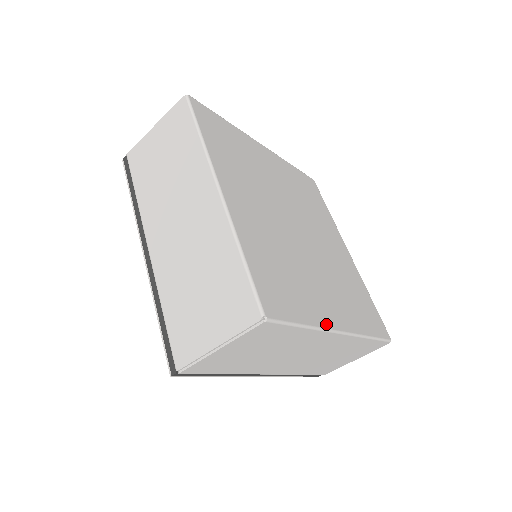
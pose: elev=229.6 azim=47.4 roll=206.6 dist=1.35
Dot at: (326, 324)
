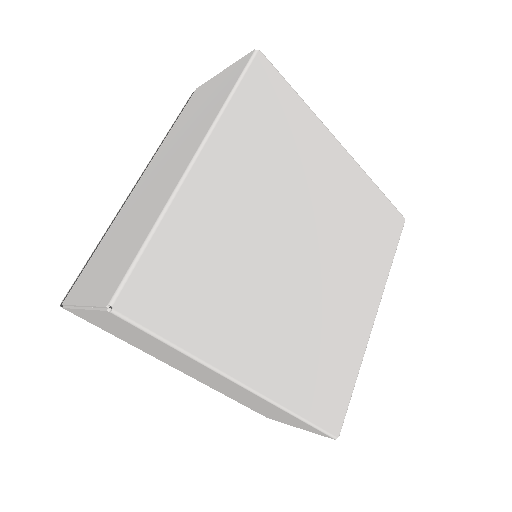
Dot at: (365, 342)
